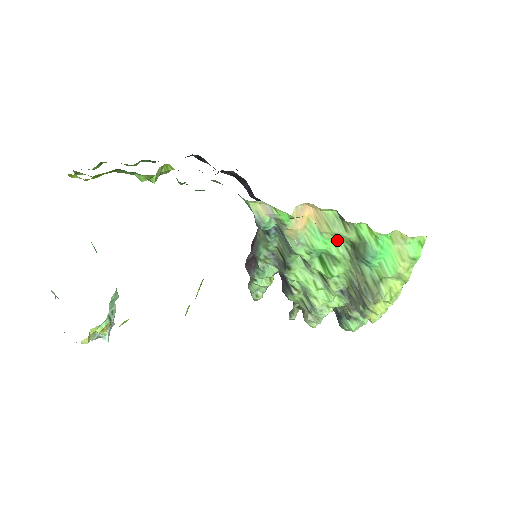
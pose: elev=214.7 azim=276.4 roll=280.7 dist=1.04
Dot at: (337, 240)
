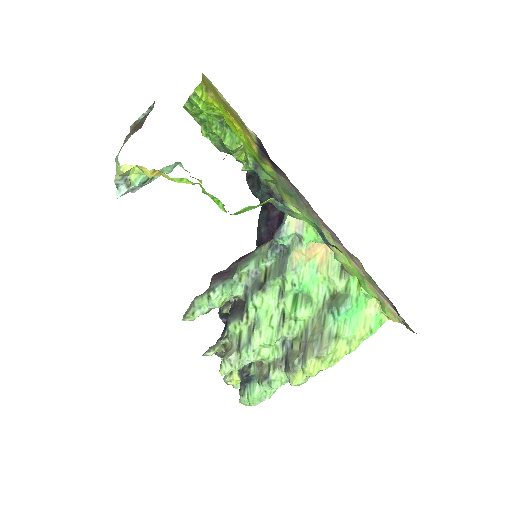
Dot at: (323, 286)
